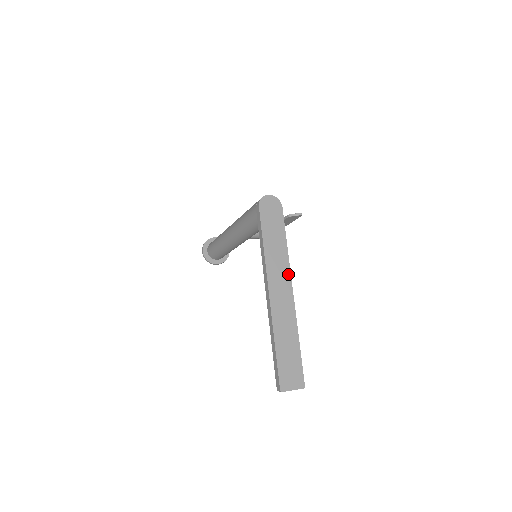
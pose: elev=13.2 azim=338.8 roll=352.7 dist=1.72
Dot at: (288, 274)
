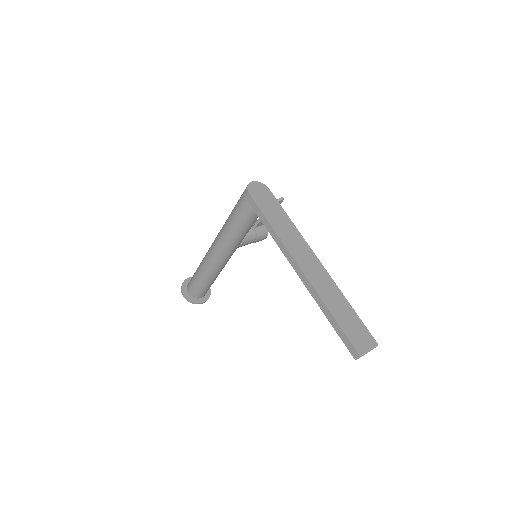
Dot at: (306, 246)
